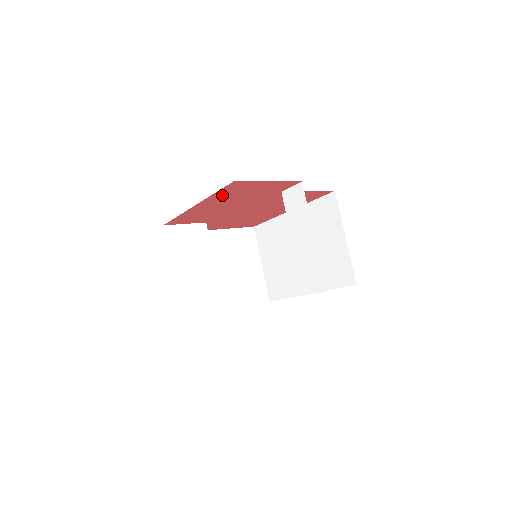
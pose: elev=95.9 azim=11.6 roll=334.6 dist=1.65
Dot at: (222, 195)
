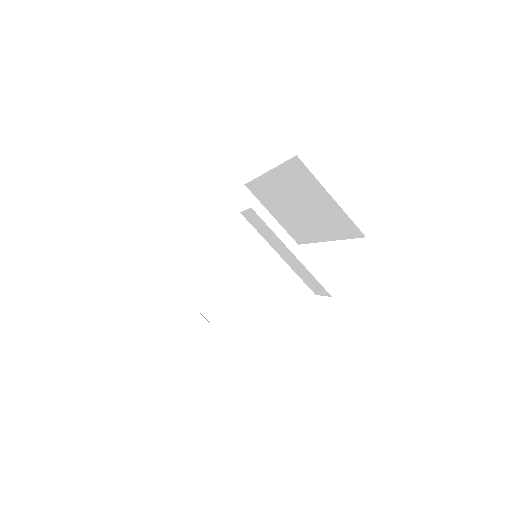
Dot at: occluded
